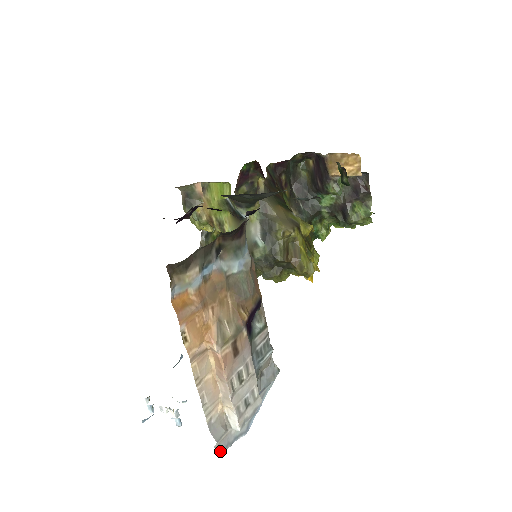
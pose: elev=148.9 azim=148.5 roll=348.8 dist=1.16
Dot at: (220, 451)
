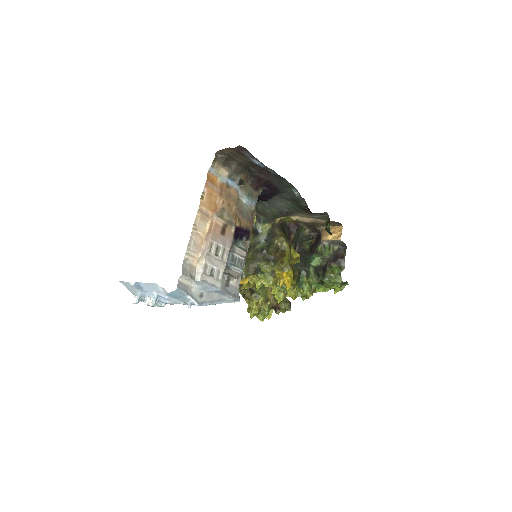
Dot at: (180, 287)
